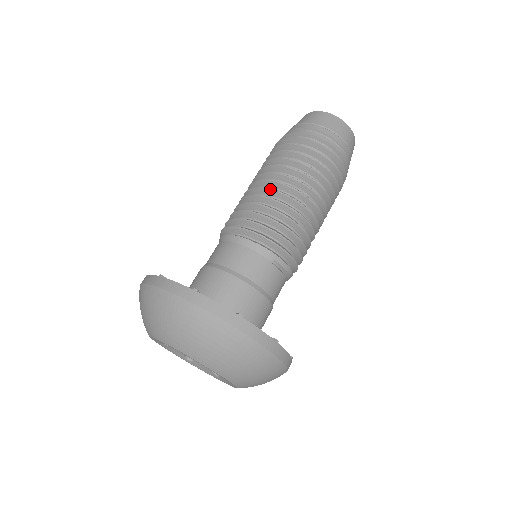
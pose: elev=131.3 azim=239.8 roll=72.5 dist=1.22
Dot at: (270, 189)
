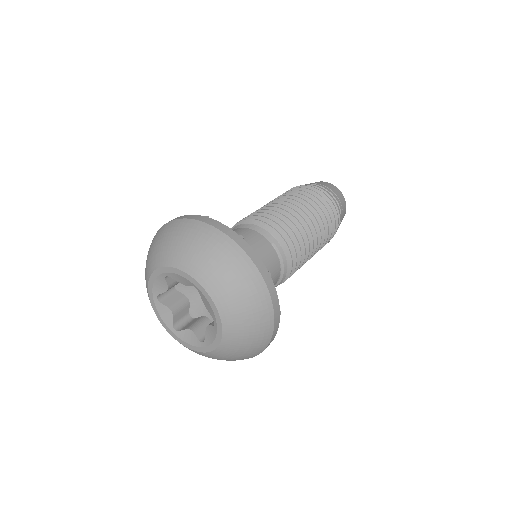
Dot at: (276, 203)
